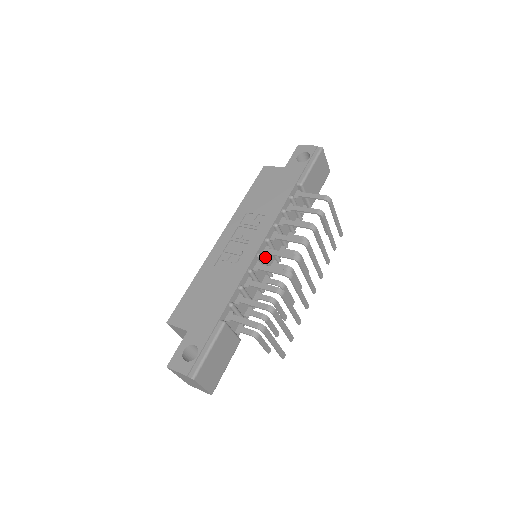
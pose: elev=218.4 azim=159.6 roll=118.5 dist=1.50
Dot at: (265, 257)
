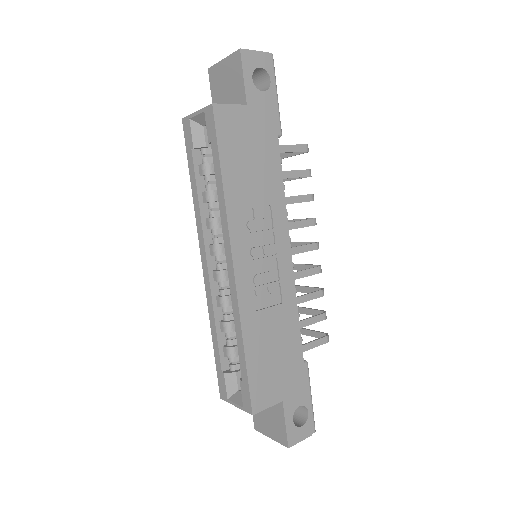
Dot at: occluded
